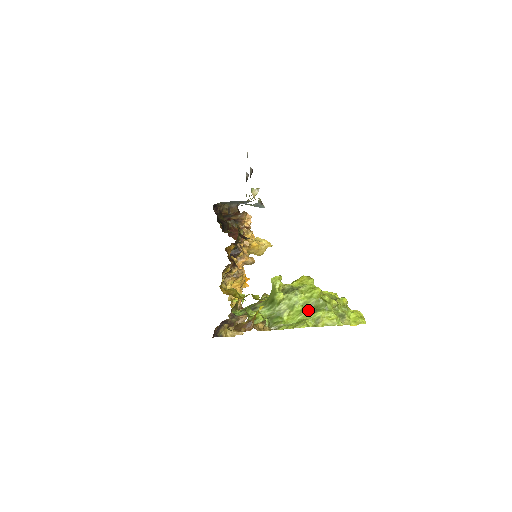
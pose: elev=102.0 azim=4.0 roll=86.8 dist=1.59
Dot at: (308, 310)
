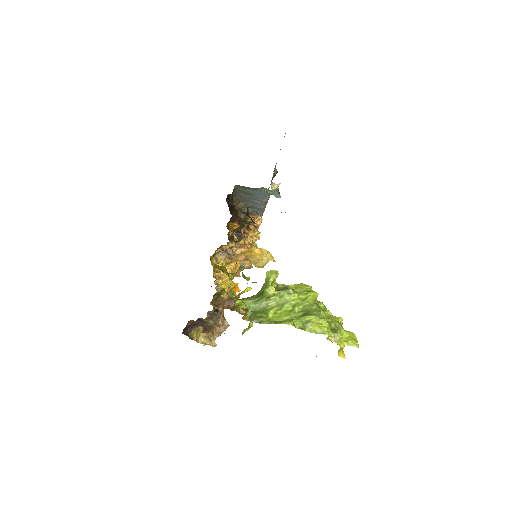
Dot at: (298, 312)
